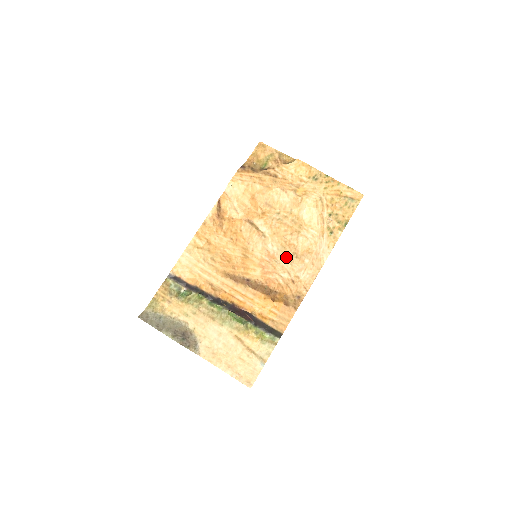
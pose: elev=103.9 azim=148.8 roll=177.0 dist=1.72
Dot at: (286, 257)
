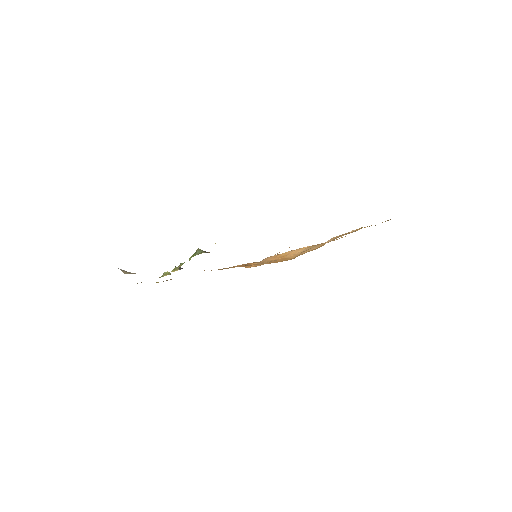
Dot at: occluded
